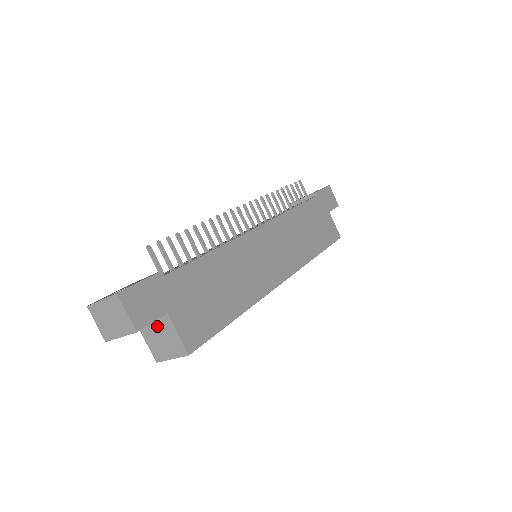
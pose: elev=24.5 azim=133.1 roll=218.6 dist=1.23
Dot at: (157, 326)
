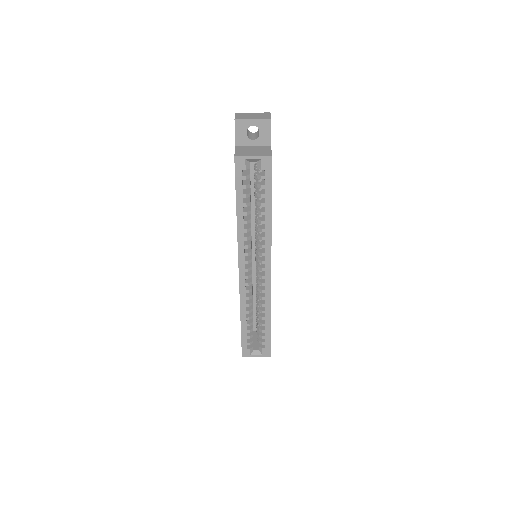
Dot at: (255, 148)
